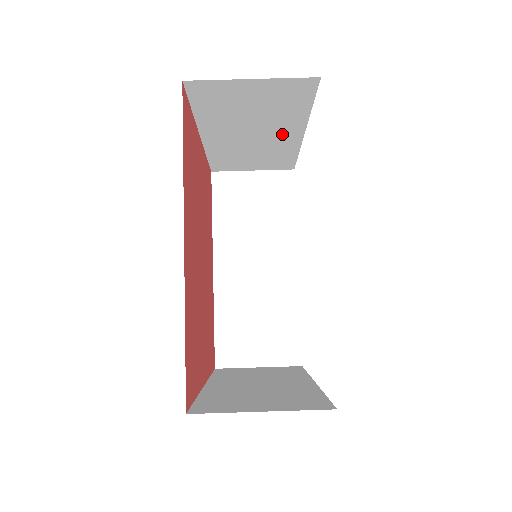
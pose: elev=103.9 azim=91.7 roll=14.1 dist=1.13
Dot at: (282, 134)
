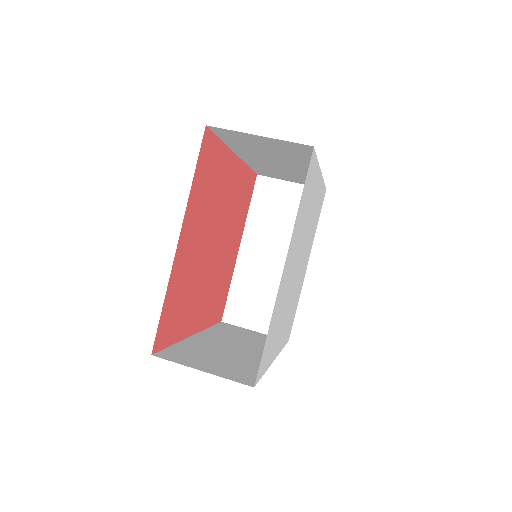
Dot at: occluded
